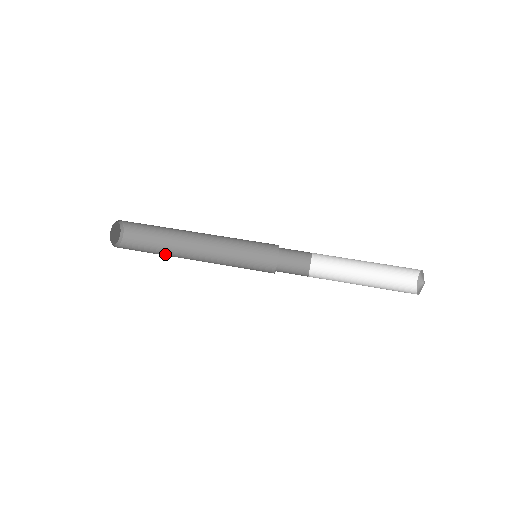
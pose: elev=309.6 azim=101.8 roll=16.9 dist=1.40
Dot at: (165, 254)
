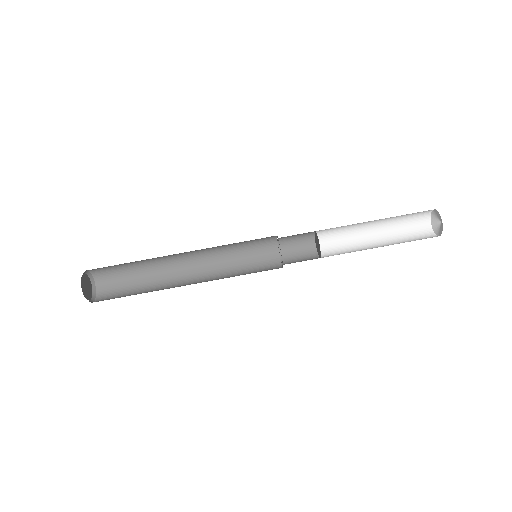
Dot at: (153, 285)
